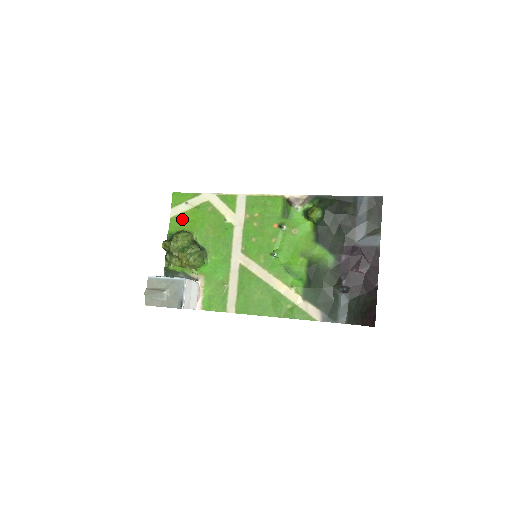
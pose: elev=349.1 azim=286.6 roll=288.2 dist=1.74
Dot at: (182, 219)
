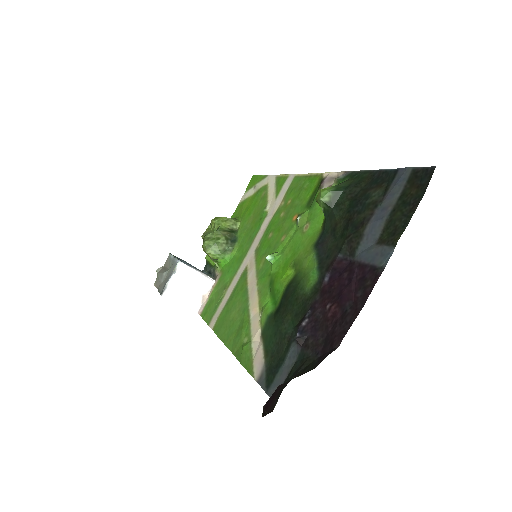
Dot at: (243, 205)
